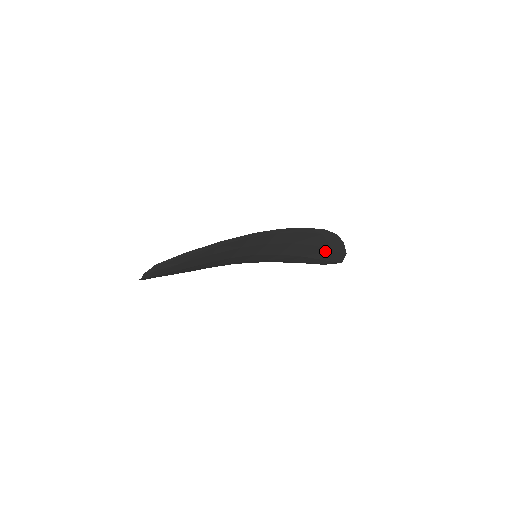
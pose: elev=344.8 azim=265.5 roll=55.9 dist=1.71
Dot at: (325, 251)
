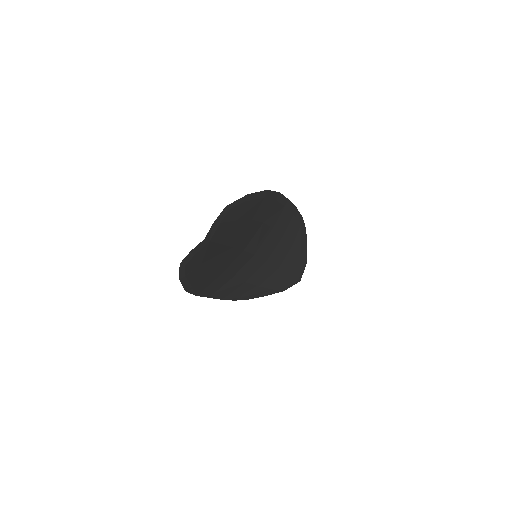
Dot at: (295, 257)
